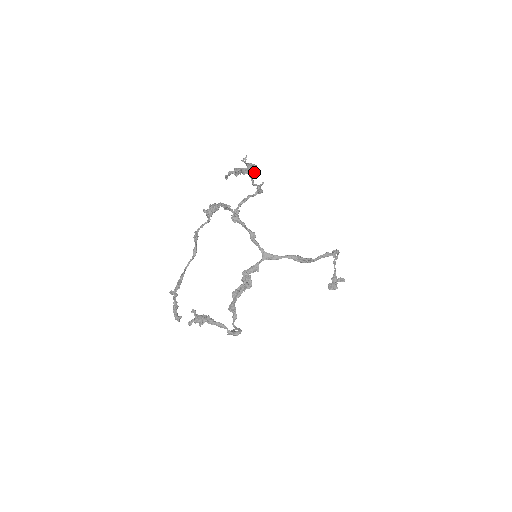
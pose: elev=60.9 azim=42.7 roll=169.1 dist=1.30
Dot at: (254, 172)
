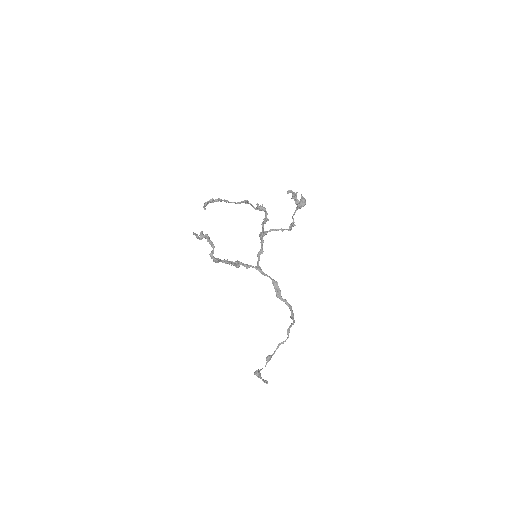
Dot at: (302, 205)
